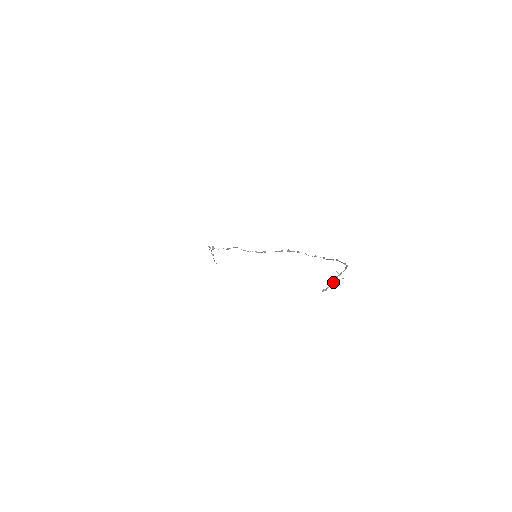
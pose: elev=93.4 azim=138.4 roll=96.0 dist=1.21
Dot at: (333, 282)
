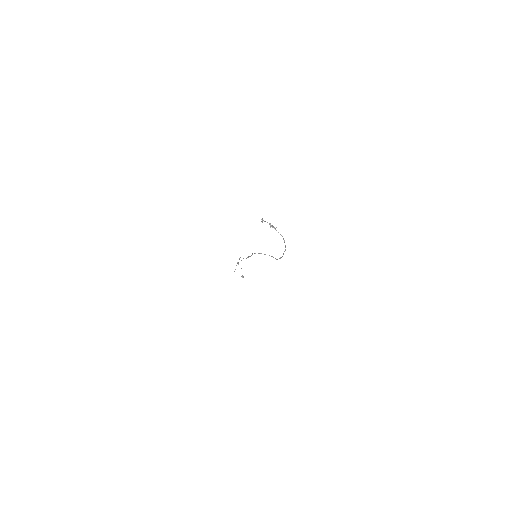
Dot at: (269, 223)
